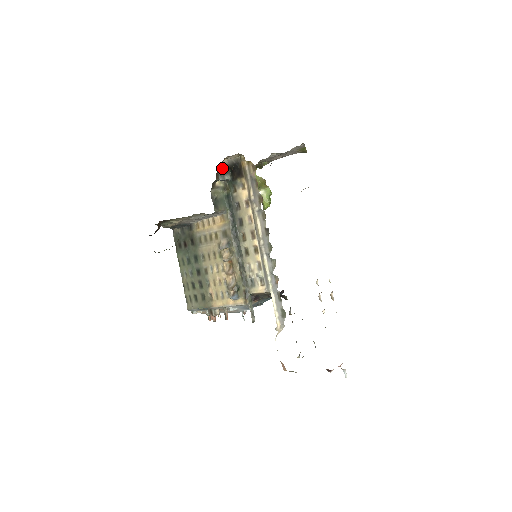
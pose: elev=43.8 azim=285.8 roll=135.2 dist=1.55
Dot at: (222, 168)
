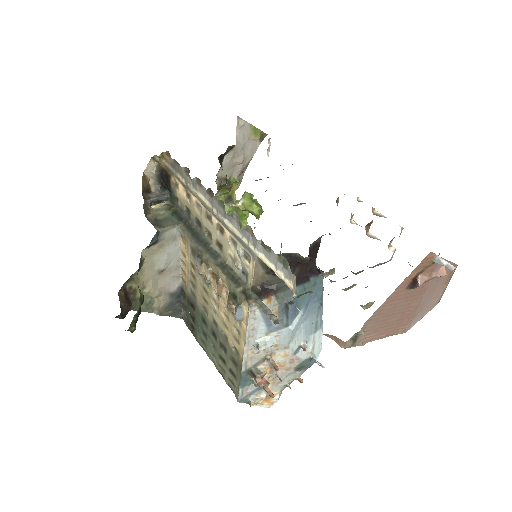
Dot at: (153, 191)
